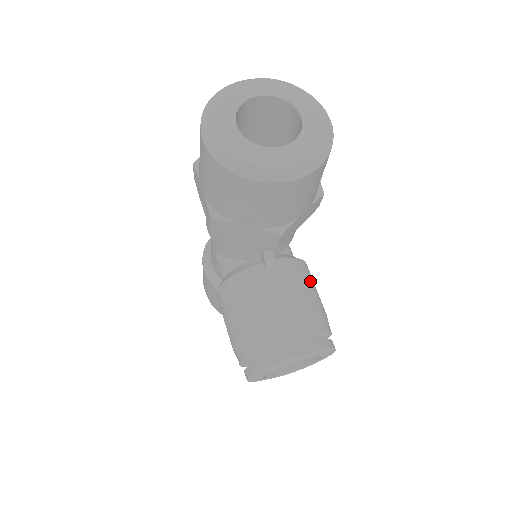
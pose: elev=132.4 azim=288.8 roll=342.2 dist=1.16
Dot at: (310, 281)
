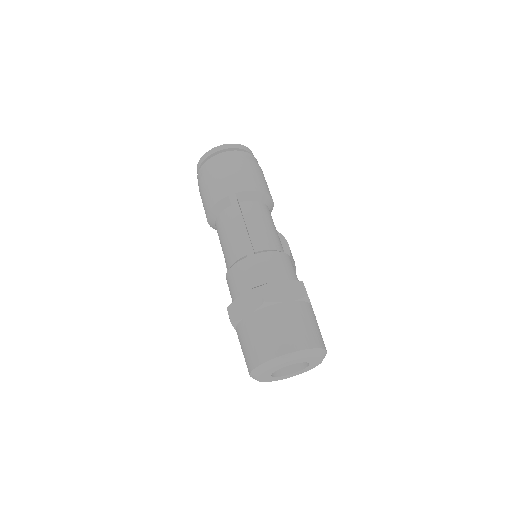
Dot at: occluded
